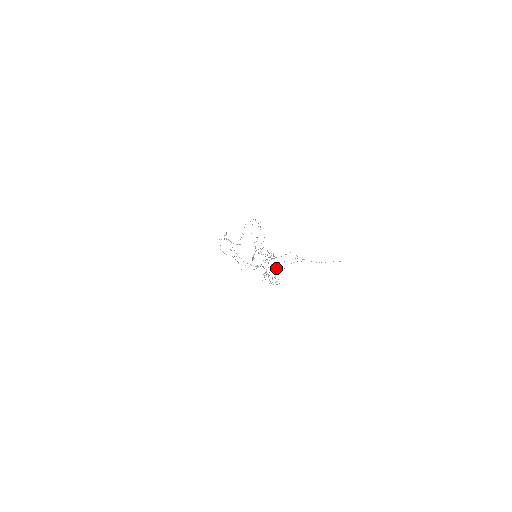
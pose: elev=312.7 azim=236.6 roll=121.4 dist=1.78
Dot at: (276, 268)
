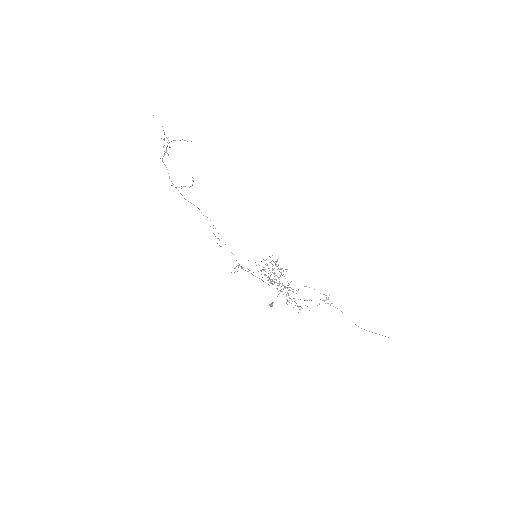
Dot at: (298, 306)
